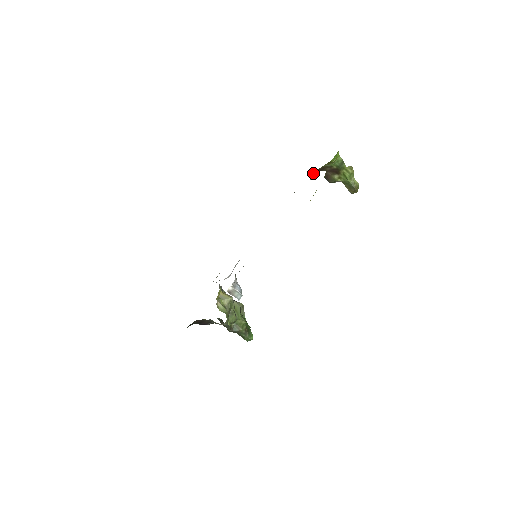
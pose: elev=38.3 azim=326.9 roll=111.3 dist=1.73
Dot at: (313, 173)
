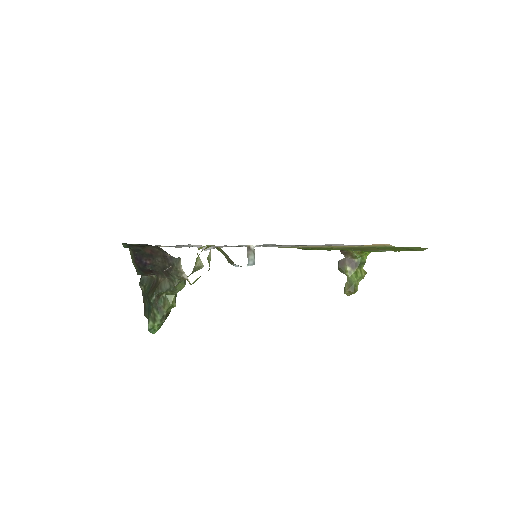
Dot at: occluded
